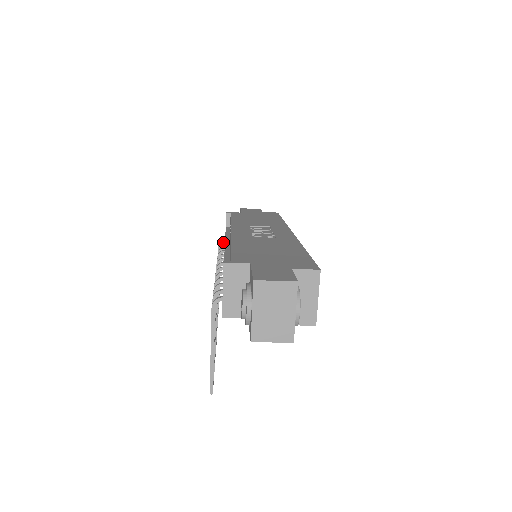
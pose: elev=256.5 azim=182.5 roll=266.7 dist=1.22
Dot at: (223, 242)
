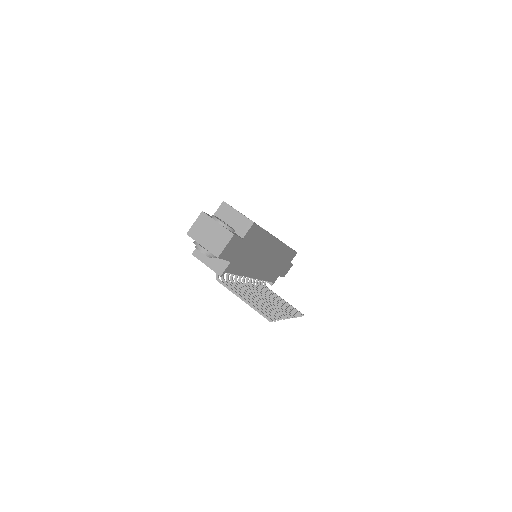
Dot at: (262, 283)
